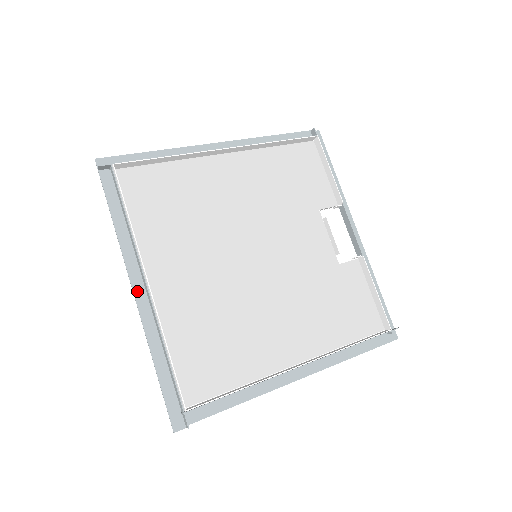
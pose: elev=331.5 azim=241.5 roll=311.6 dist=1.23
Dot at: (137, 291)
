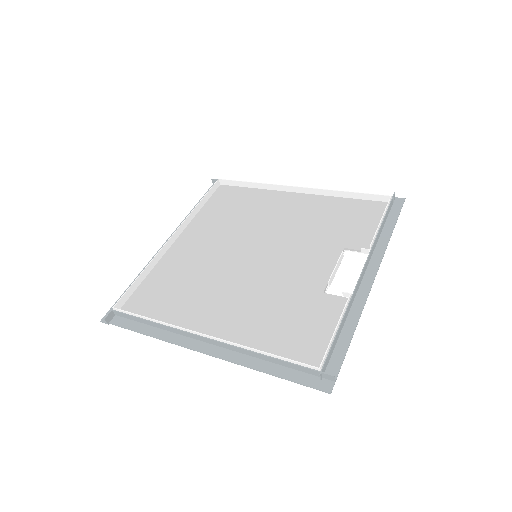
Dot at: occluded
